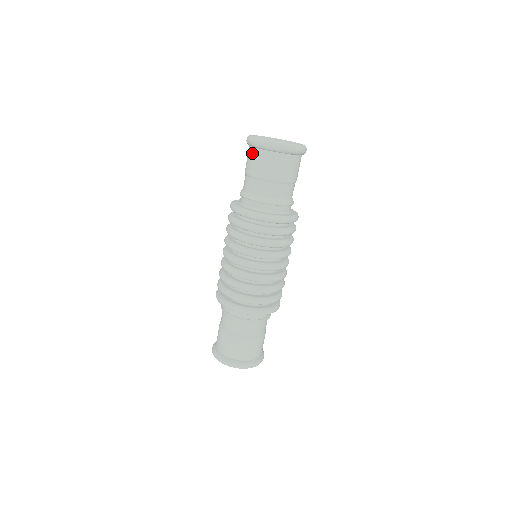
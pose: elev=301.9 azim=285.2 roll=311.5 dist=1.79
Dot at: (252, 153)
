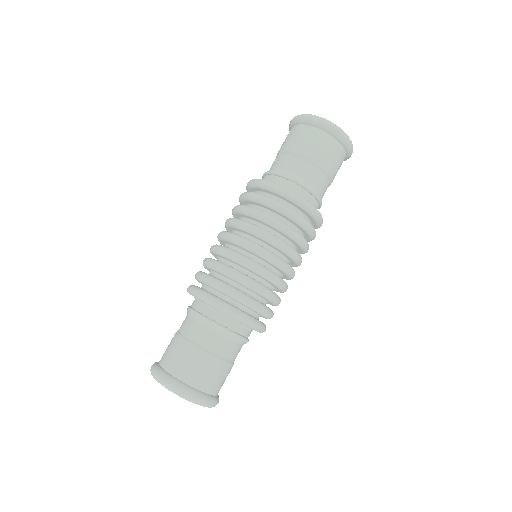
Dot at: (292, 131)
